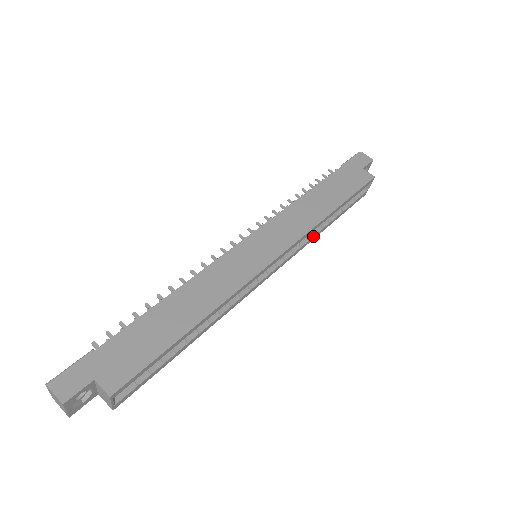
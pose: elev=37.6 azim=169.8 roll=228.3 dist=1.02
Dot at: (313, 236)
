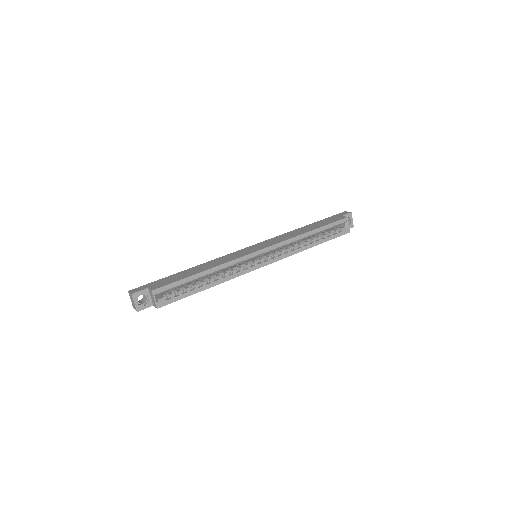
Dot at: (299, 248)
